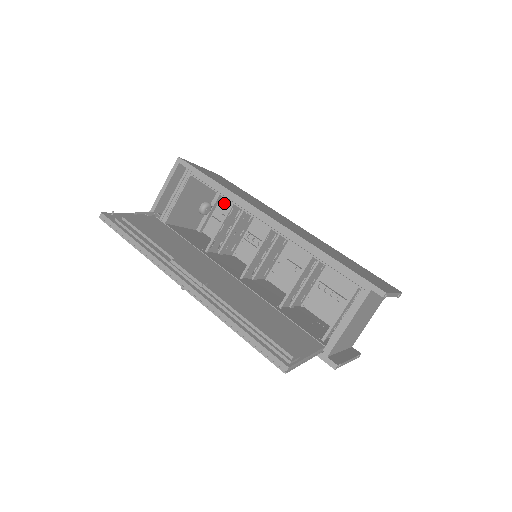
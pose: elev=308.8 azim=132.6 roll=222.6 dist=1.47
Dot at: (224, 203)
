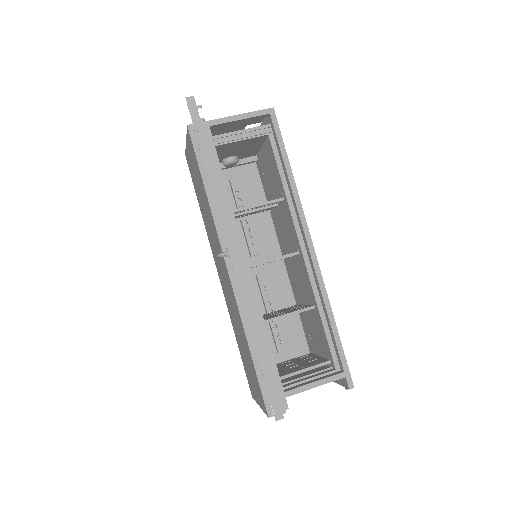
Dot at: (244, 170)
